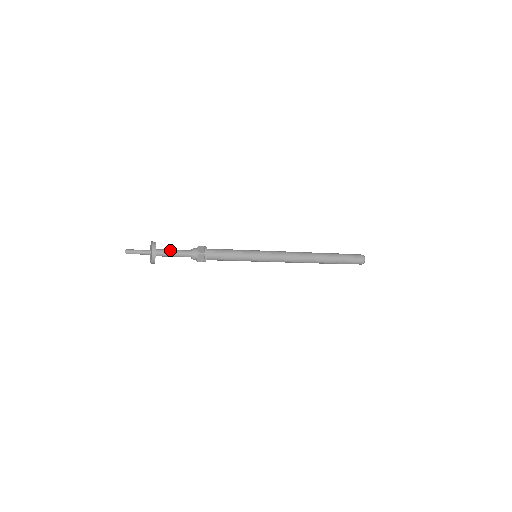
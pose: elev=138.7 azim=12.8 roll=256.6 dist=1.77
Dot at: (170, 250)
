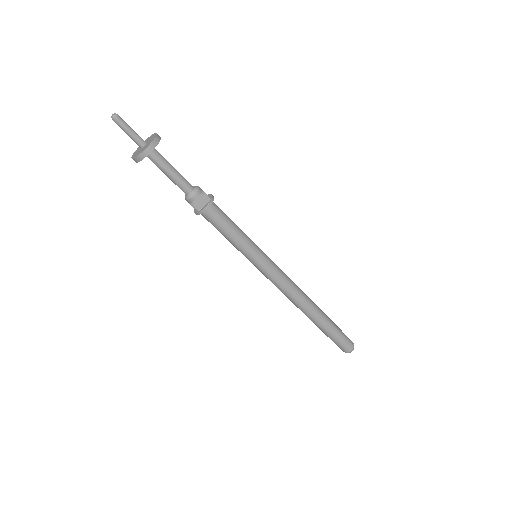
Dot at: occluded
